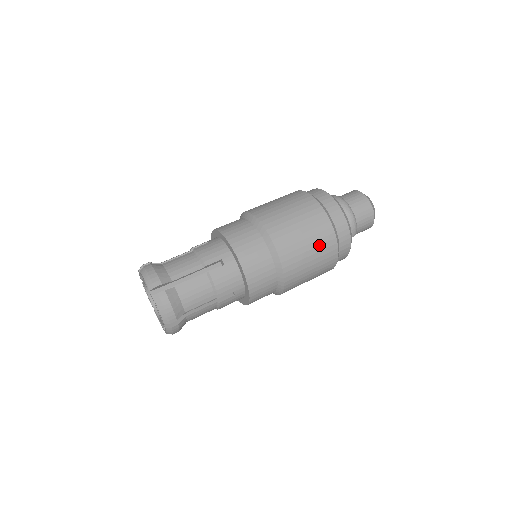
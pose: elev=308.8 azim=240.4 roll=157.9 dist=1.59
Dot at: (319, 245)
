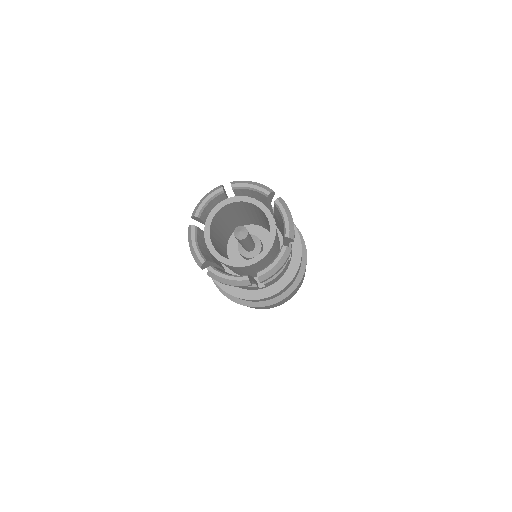
Dot at: occluded
